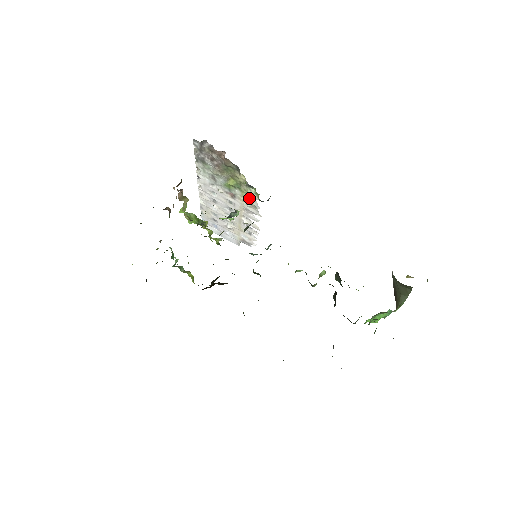
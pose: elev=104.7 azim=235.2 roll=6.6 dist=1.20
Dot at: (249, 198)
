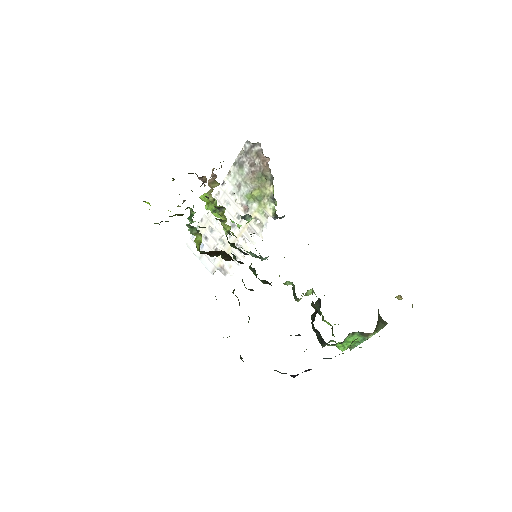
Dot at: (262, 214)
